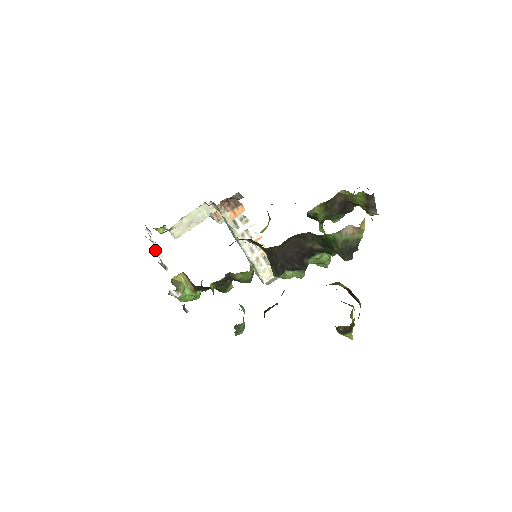
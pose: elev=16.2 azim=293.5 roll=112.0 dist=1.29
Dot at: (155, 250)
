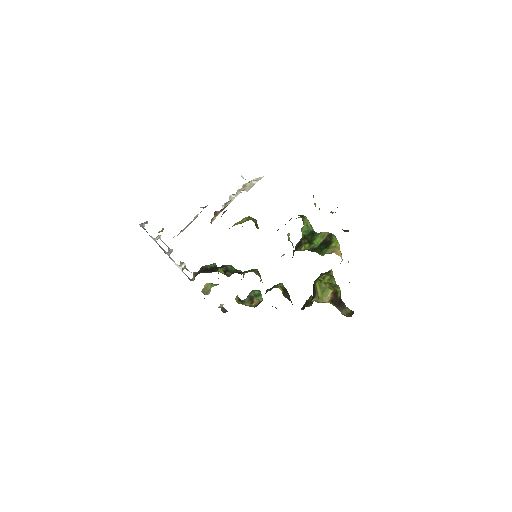
Dot at: (169, 255)
